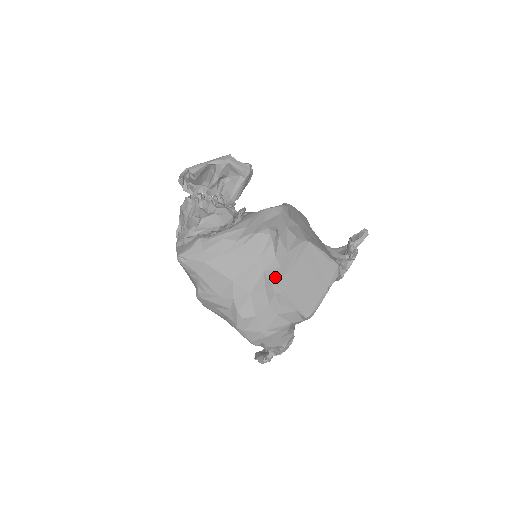
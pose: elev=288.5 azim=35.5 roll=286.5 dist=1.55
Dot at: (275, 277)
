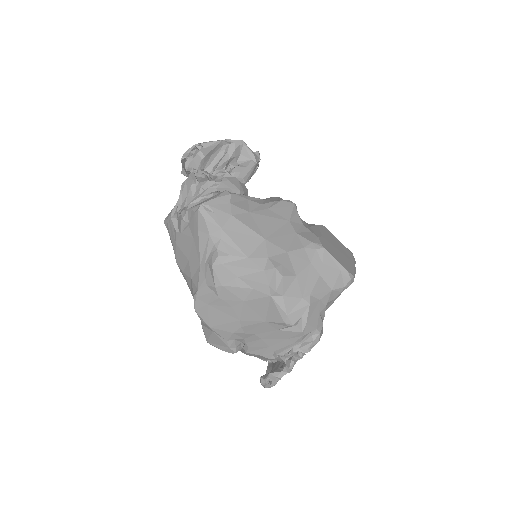
Dot at: (311, 237)
